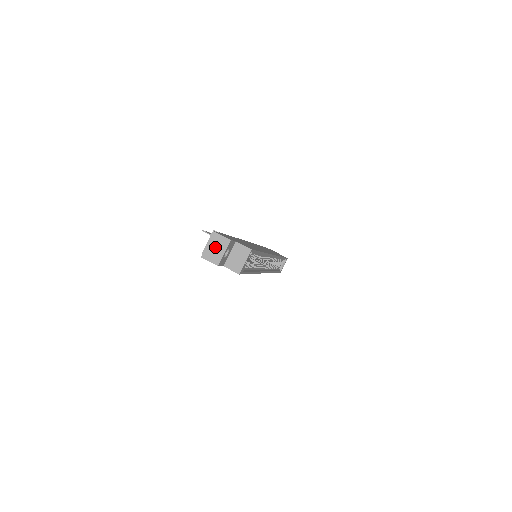
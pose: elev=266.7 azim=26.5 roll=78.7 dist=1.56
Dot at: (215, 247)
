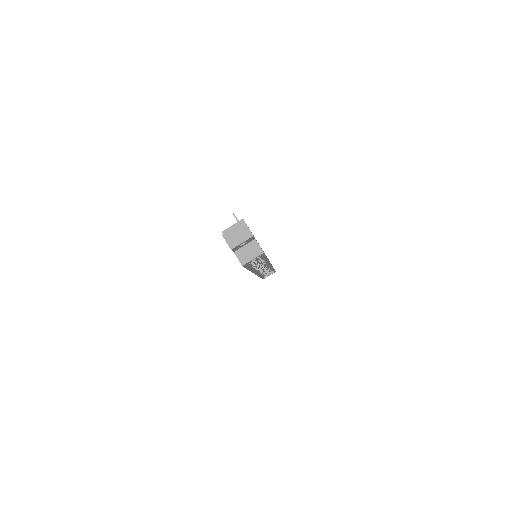
Dot at: (238, 234)
